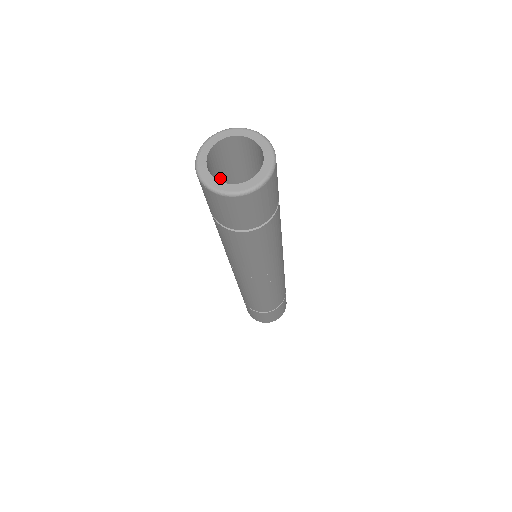
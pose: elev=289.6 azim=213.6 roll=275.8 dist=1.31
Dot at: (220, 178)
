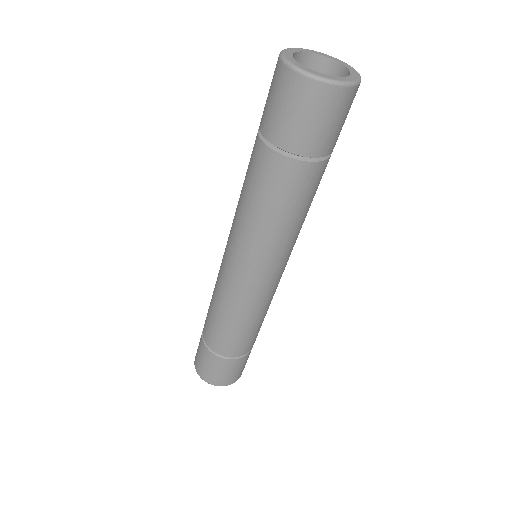
Dot at: occluded
